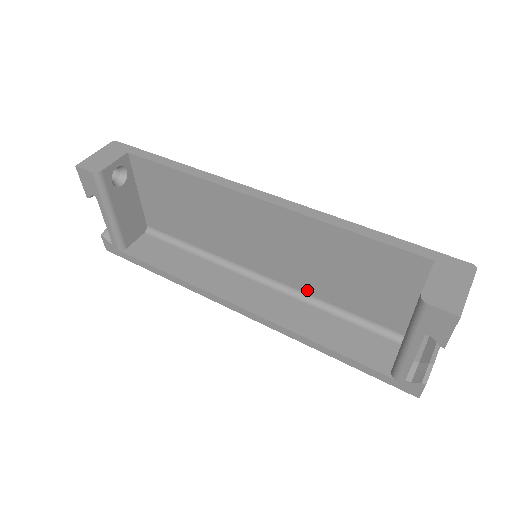
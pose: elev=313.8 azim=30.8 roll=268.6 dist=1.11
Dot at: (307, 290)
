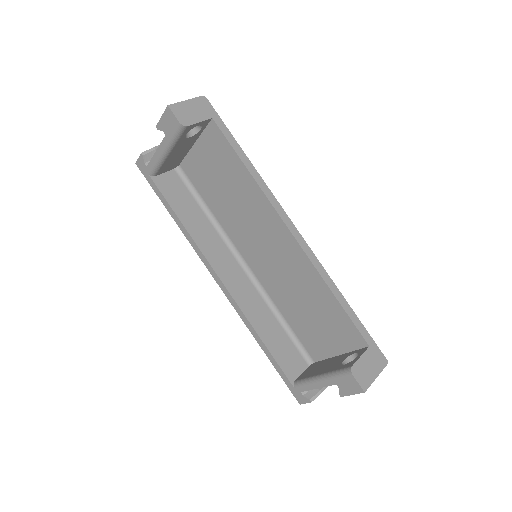
Dot at: (273, 296)
